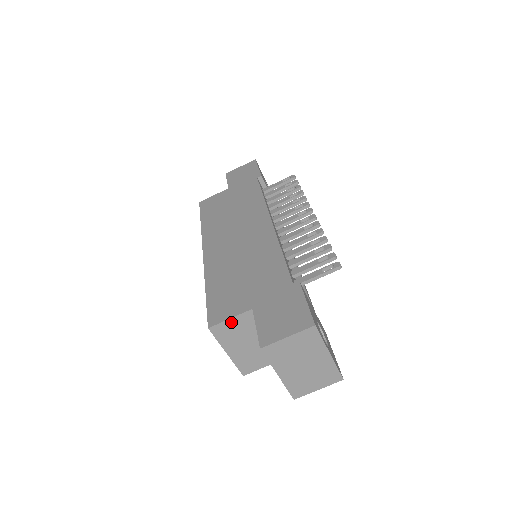
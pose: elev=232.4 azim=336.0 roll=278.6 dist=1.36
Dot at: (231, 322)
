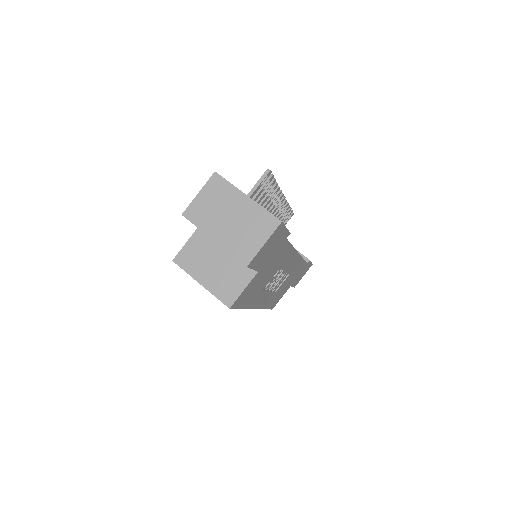
Dot at: (188, 247)
